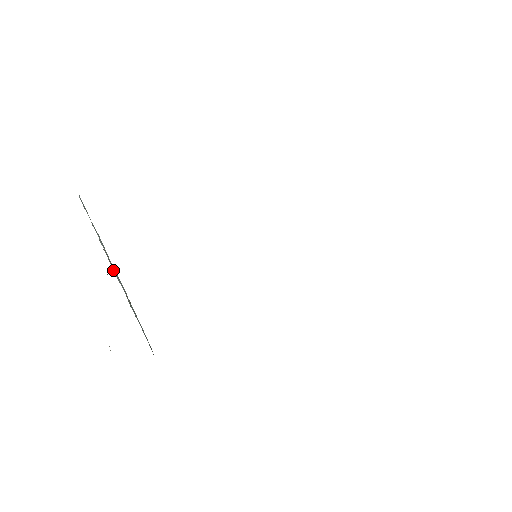
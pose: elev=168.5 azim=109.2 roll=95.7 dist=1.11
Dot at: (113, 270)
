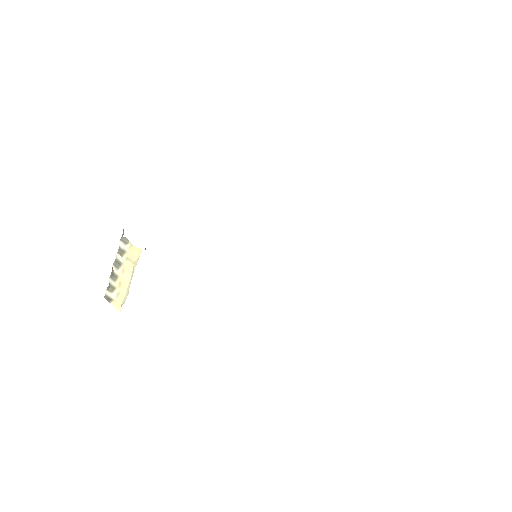
Dot at: occluded
